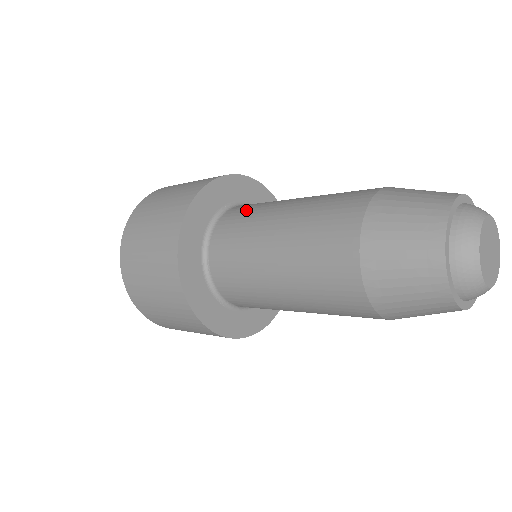
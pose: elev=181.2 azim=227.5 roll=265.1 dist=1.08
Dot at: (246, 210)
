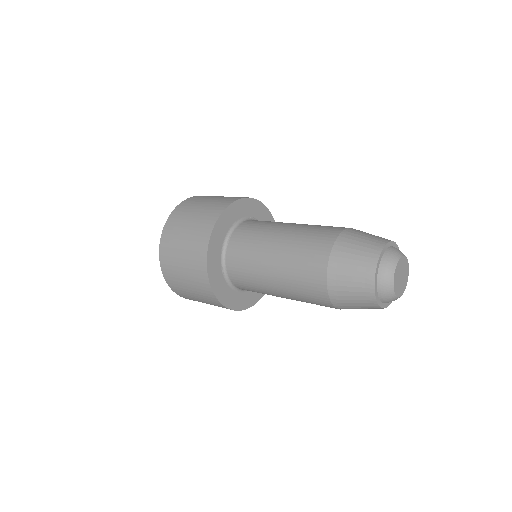
Dot at: (267, 221)
